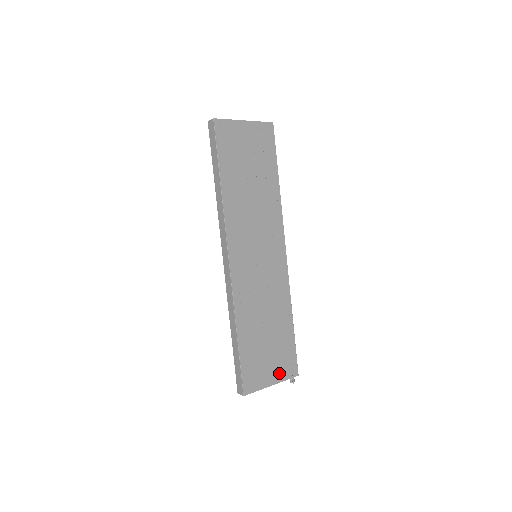
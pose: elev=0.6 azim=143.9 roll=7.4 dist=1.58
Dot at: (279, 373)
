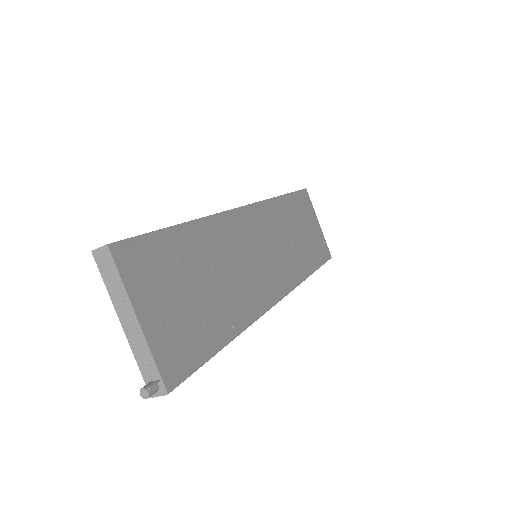
Dot at: (160, 333)
